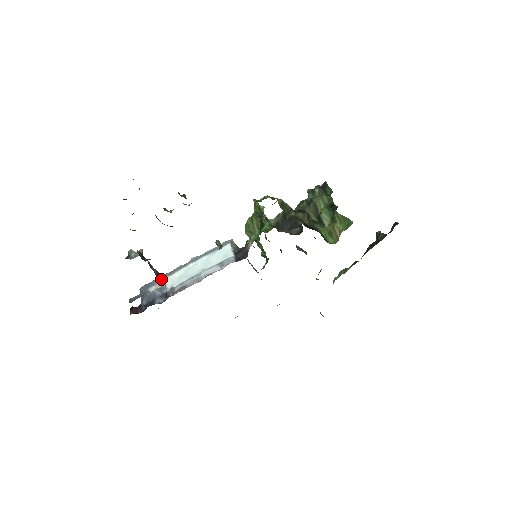
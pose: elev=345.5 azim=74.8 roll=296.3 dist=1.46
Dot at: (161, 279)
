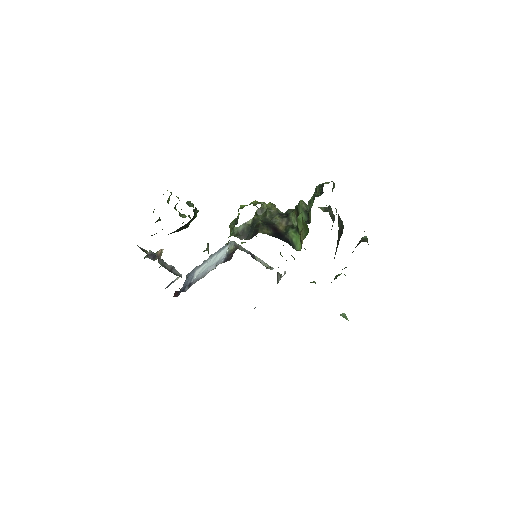
Dot at: (176, 273)
